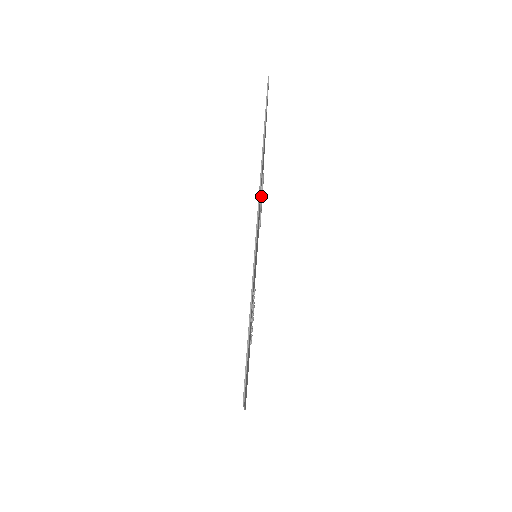
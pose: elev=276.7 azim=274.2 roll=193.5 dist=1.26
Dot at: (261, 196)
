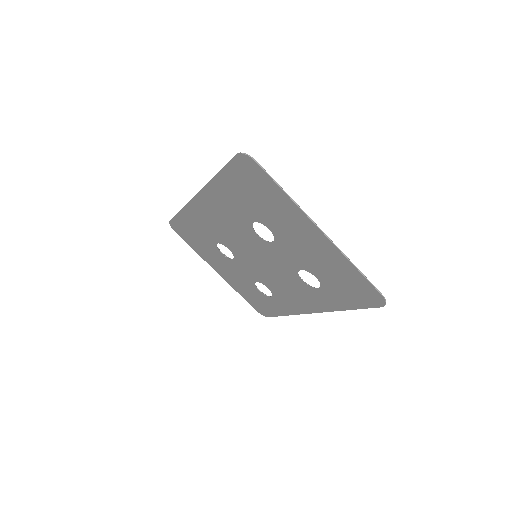
Dot at: (221, 241)
